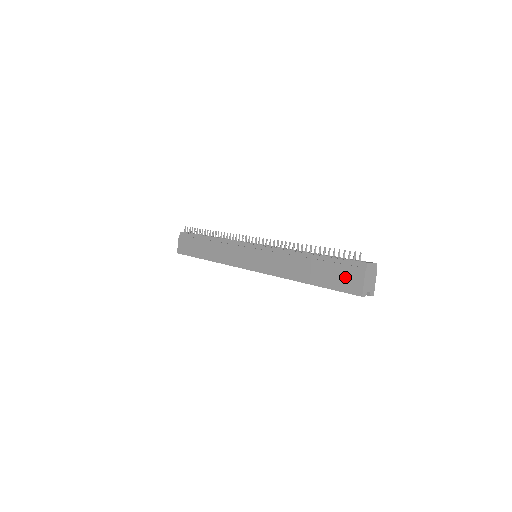
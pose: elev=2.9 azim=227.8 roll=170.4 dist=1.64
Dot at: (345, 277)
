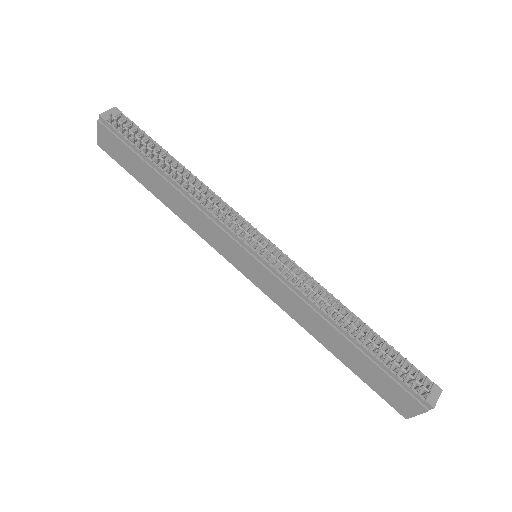
Dot at: (394, 394)
